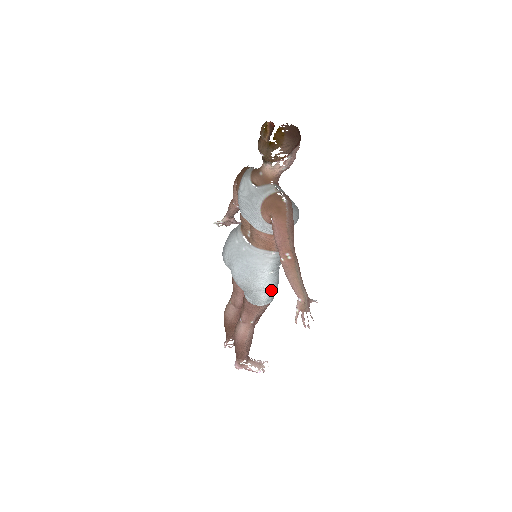
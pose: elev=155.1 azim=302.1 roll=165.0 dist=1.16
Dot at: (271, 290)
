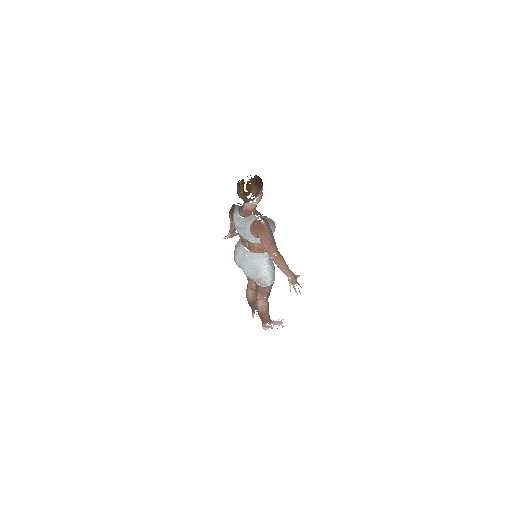
Dot at: (271, 275)
